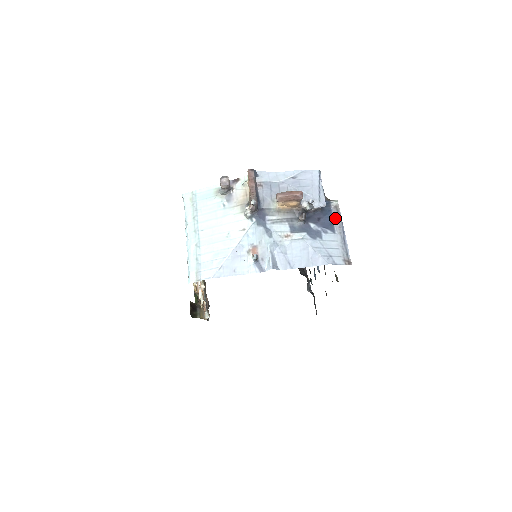
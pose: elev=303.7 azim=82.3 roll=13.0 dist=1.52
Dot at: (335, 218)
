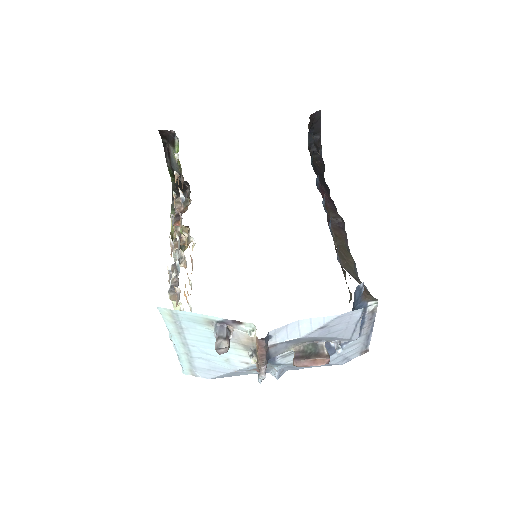
Dot at: (366, 323)
